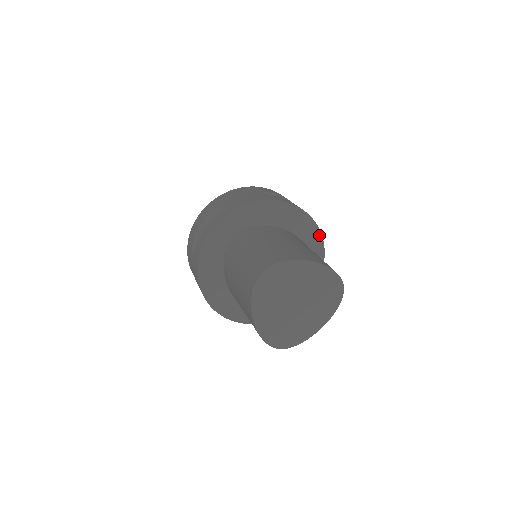
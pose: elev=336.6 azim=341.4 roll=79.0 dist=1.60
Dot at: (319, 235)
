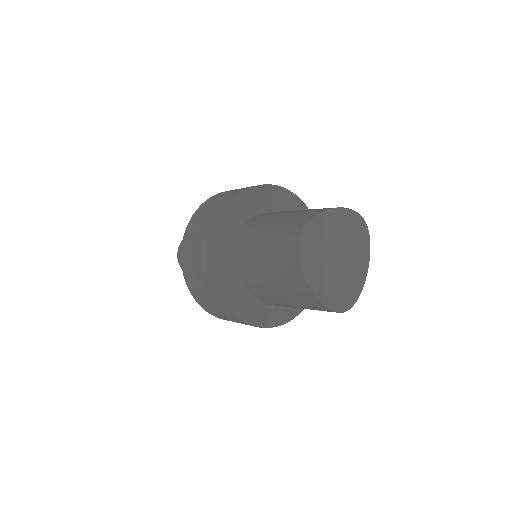
Dot at: (301, 203)
